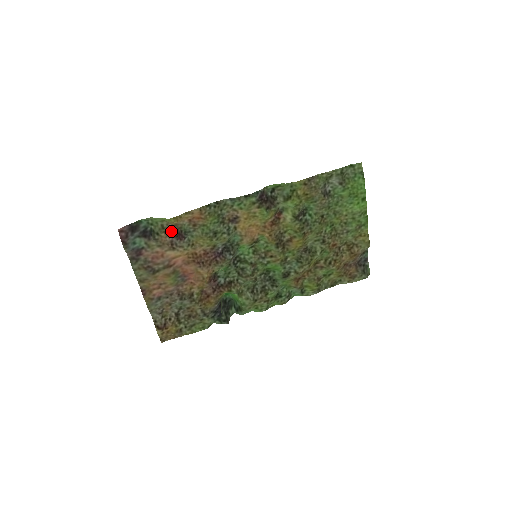
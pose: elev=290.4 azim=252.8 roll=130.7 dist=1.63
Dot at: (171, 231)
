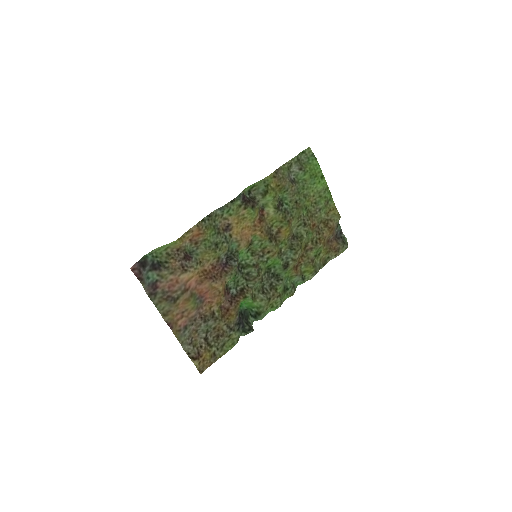
Dot at: (178, 255)
